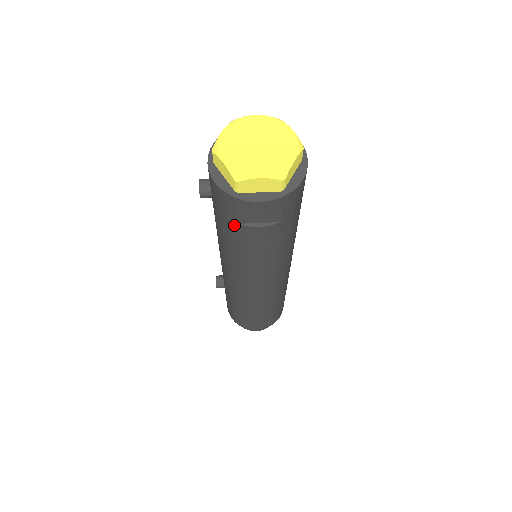
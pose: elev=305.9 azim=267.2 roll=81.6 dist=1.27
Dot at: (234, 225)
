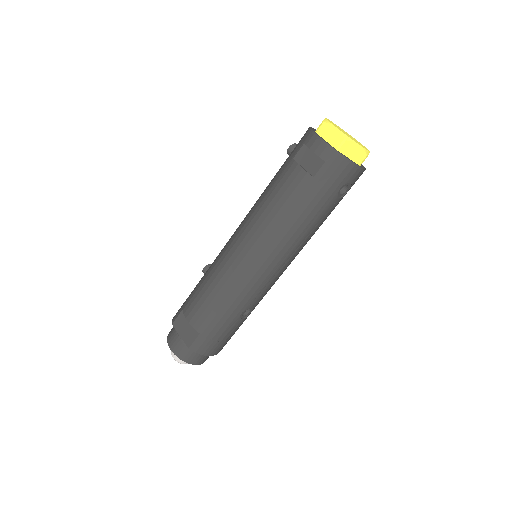
Dot at: (289, 161)
